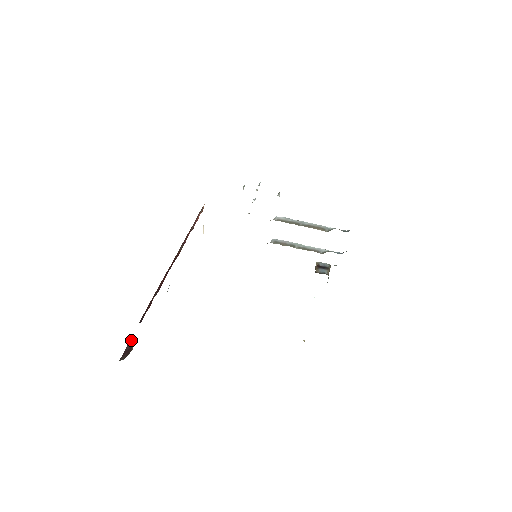
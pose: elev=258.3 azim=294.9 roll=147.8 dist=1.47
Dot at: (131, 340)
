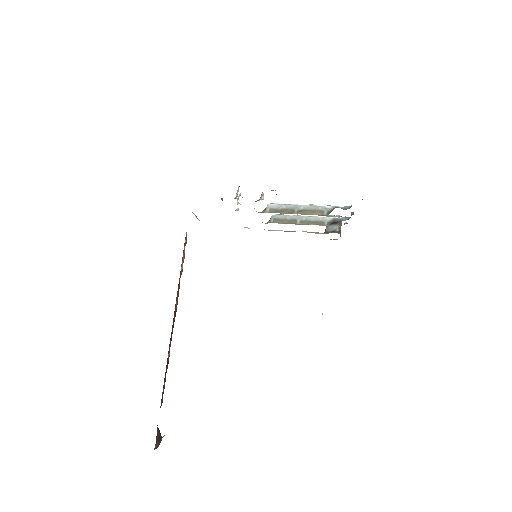
Dot at: (158, 429)
